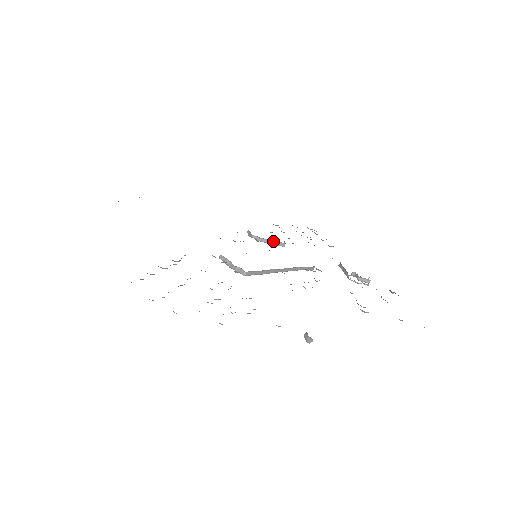
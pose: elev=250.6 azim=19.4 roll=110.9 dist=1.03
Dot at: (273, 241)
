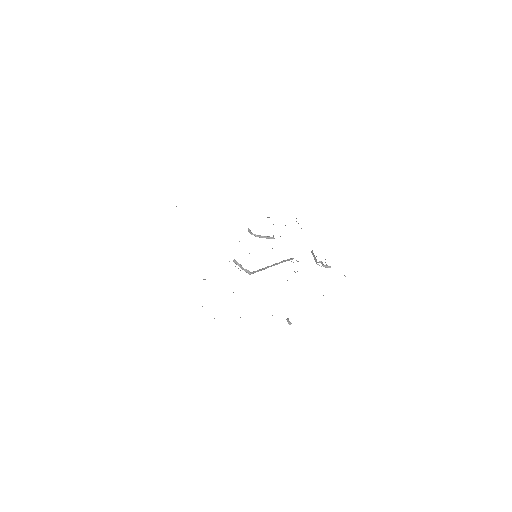
Dot at: (266, 236)
